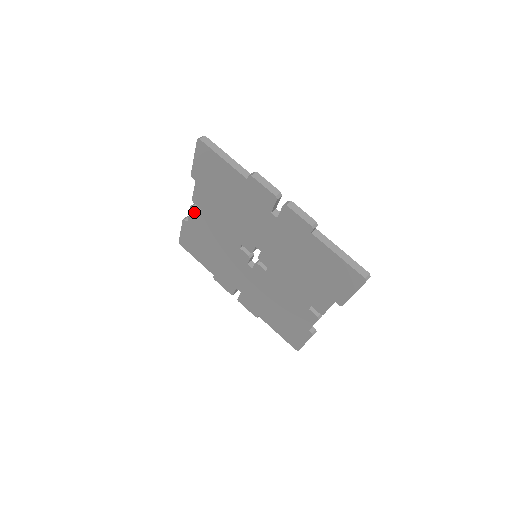
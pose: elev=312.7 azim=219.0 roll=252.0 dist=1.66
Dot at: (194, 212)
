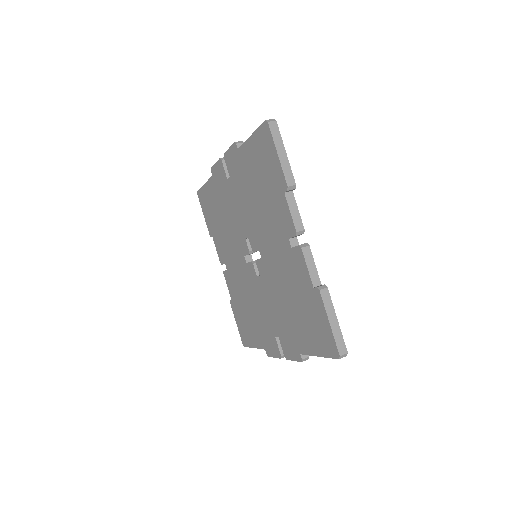
Dot at: (226, 276)
